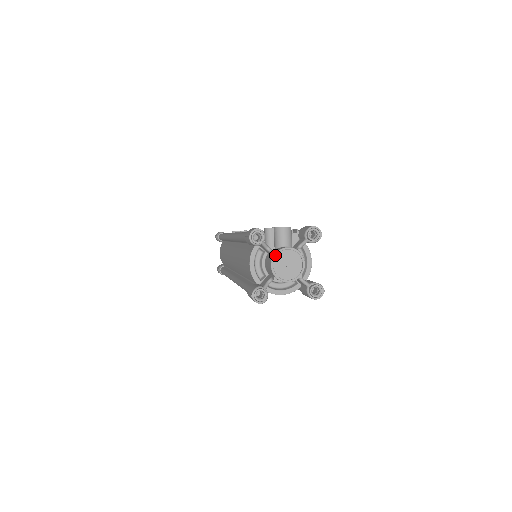
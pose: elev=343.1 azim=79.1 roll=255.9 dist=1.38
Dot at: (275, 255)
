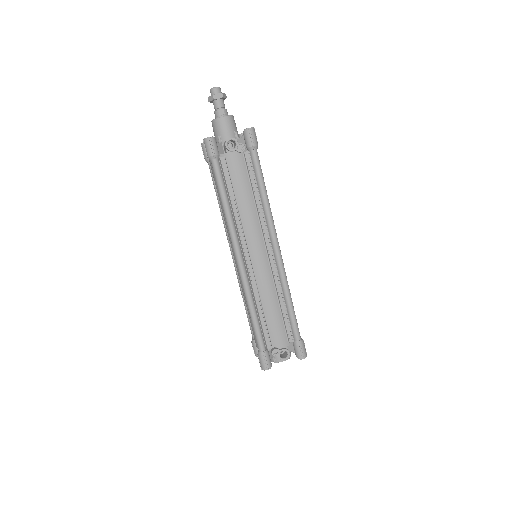
Dot at: (275, 362)
